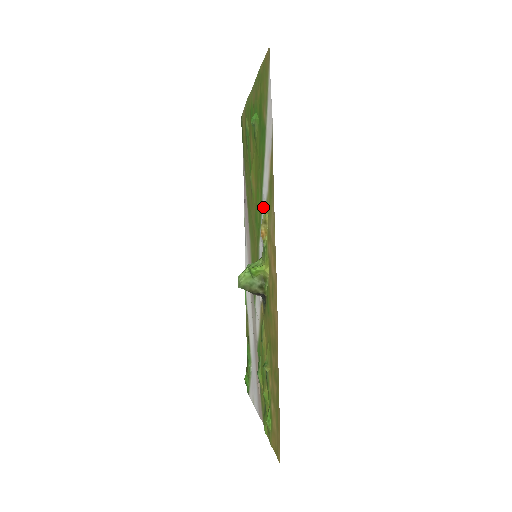
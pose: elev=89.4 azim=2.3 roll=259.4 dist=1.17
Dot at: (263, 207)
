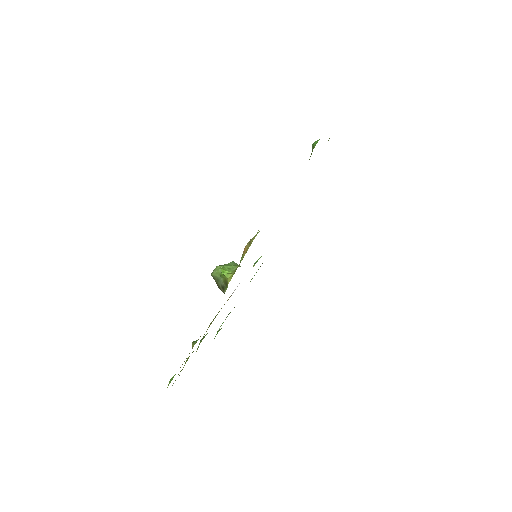
Dot at: occluded
